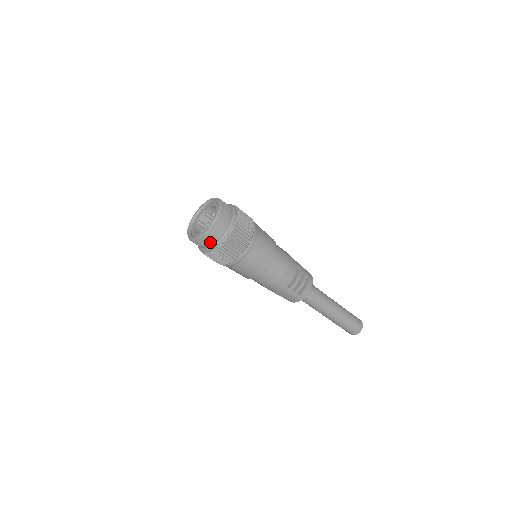
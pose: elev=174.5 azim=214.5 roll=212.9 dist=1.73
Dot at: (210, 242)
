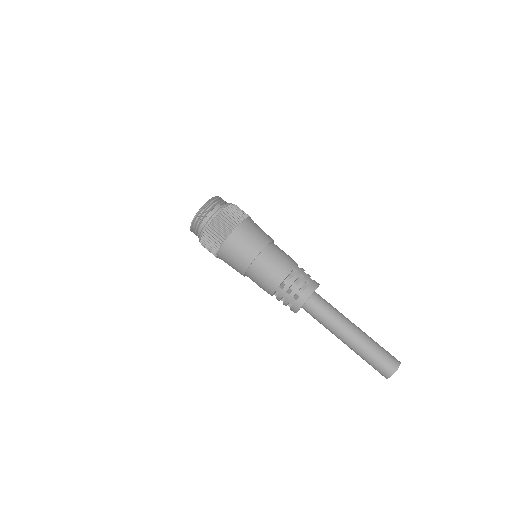
Dot at: (199, 228)
